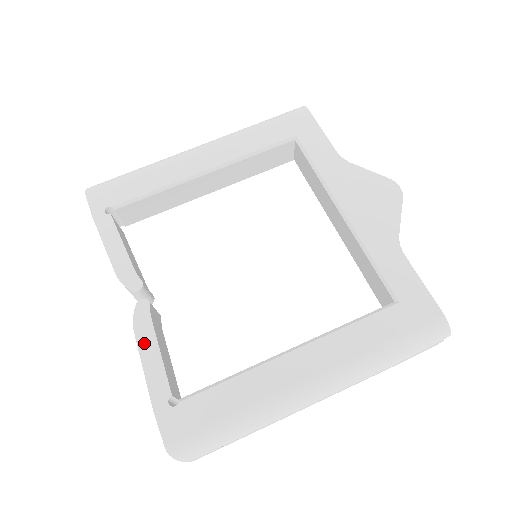
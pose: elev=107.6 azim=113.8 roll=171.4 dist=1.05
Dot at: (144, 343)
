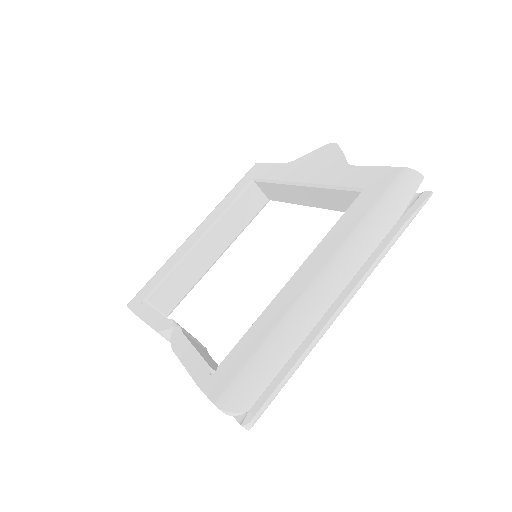
Dot at: (182, 352)
